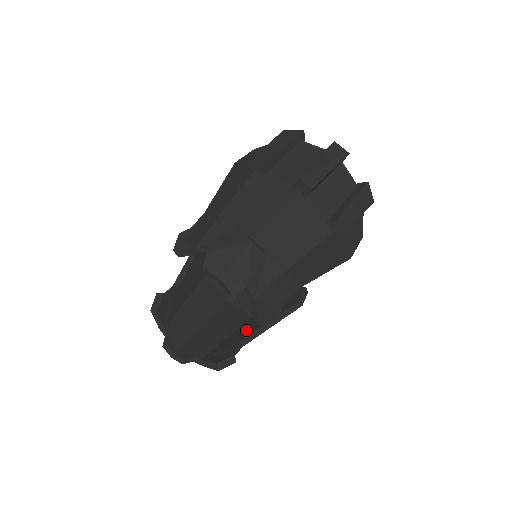
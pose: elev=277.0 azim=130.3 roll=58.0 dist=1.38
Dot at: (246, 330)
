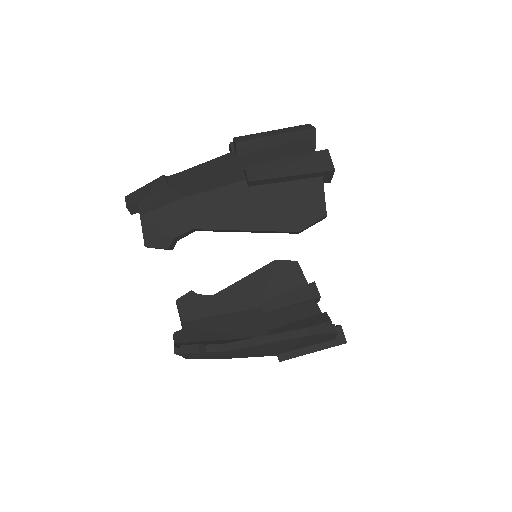
Dot at: occluded
